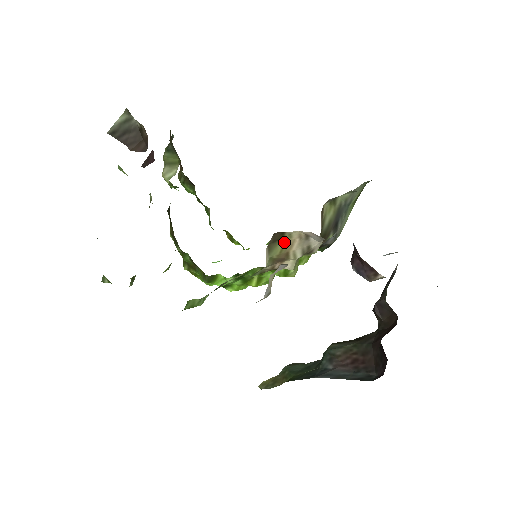
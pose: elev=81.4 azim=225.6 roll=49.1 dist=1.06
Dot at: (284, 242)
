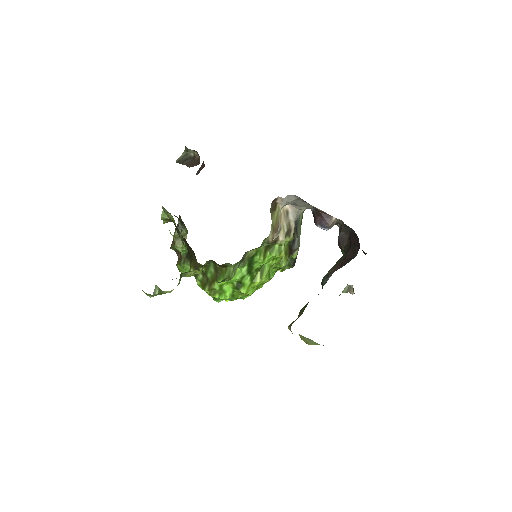
Dot at: (277, 213)
